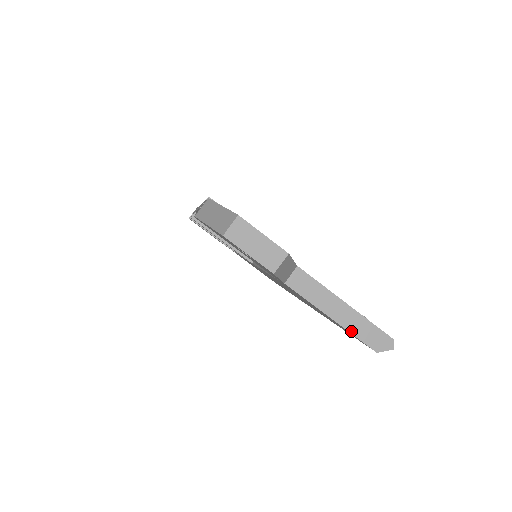
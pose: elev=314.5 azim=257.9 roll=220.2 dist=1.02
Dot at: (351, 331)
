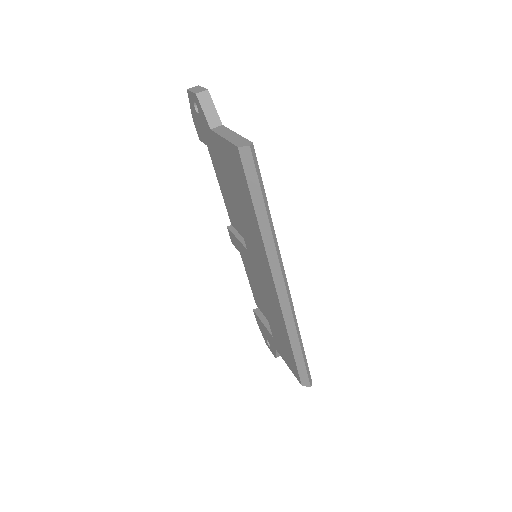
Dot at: (230, 141)
